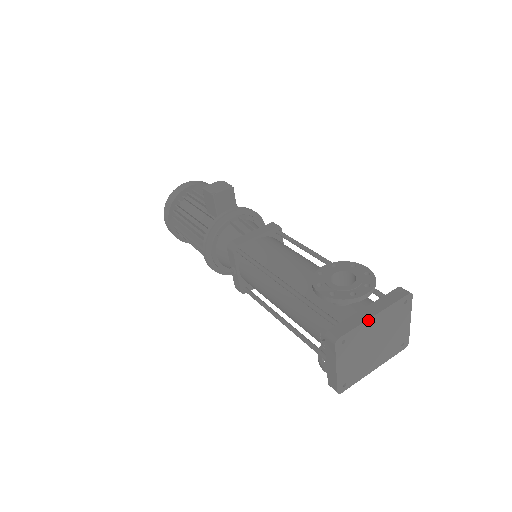
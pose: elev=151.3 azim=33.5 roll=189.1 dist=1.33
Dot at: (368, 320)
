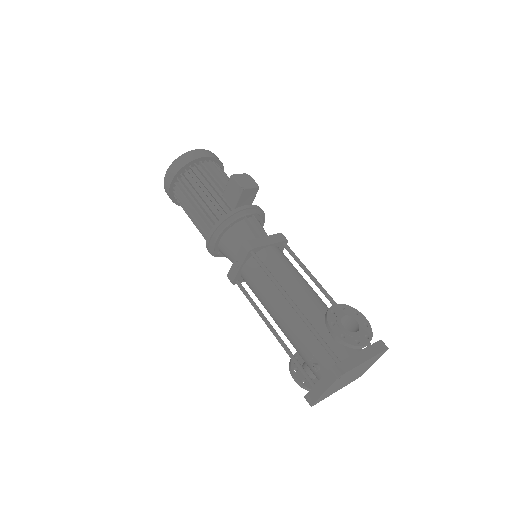
Dot at: (360, 364)
